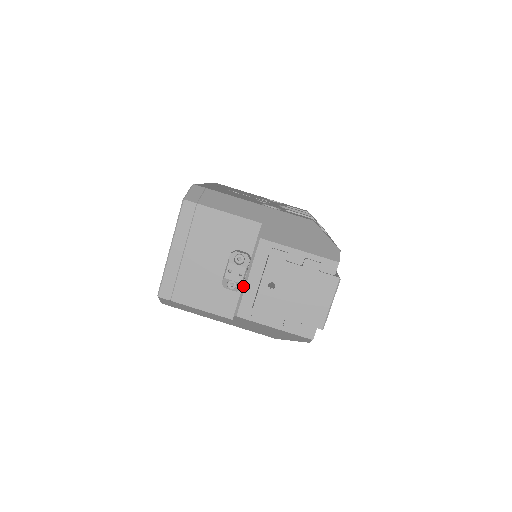
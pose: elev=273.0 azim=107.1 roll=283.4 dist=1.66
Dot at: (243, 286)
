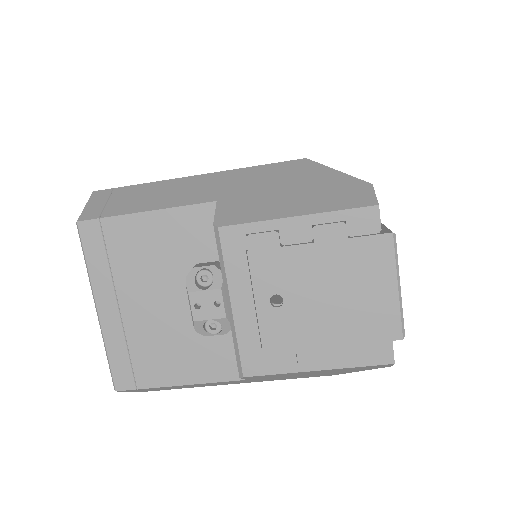
Dot at: (230, 322)
